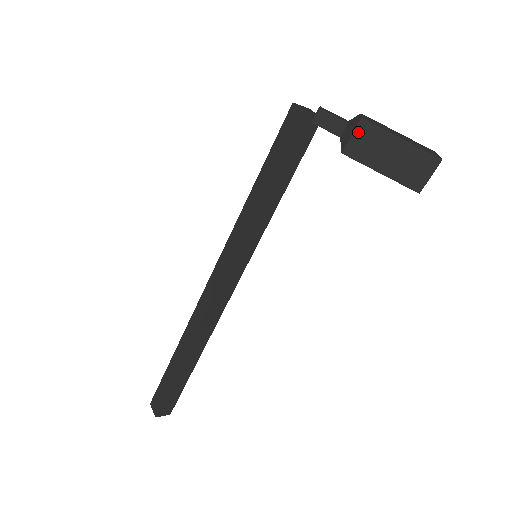
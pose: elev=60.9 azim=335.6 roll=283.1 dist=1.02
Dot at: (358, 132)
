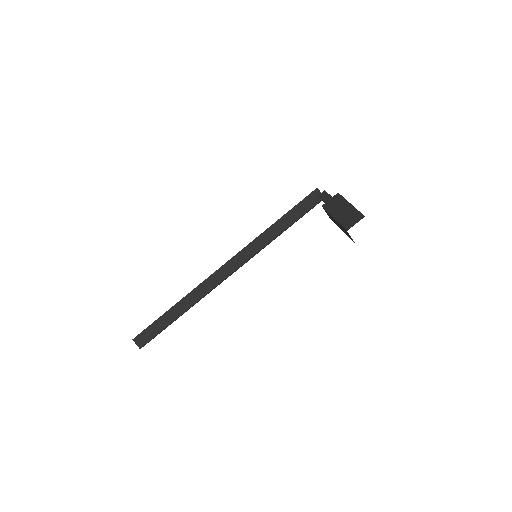
Dot at: (334, 198)
